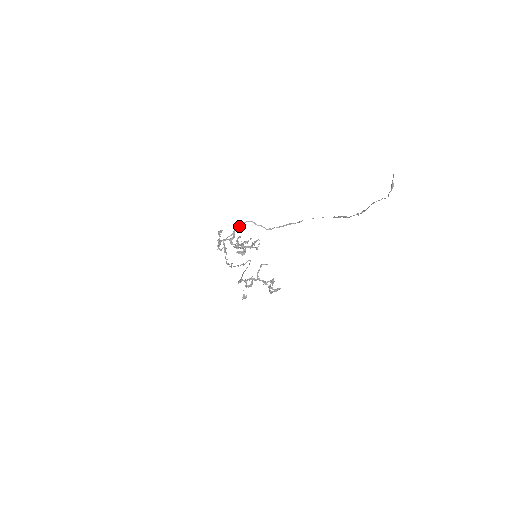
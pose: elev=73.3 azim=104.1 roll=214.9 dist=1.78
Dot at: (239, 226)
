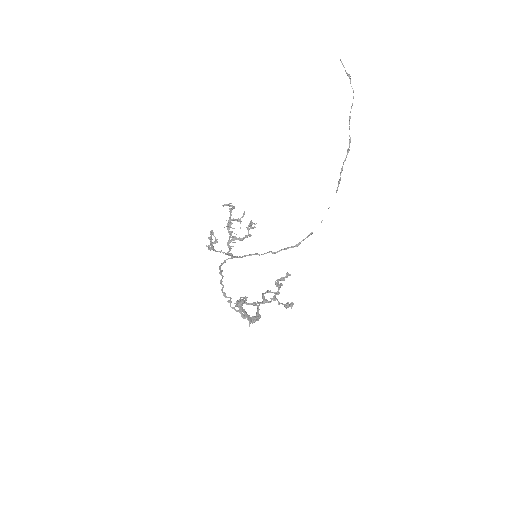
Dot at: (240, 257)
